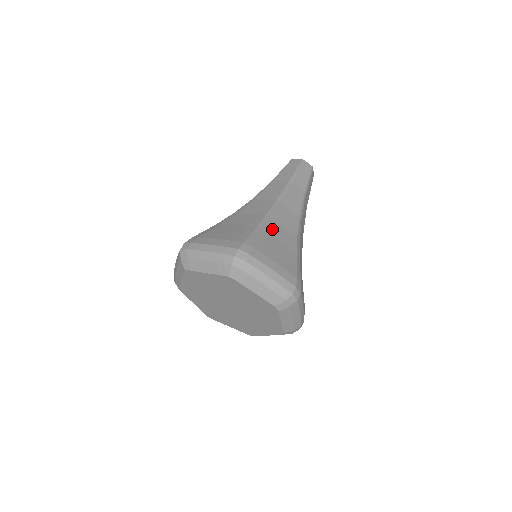
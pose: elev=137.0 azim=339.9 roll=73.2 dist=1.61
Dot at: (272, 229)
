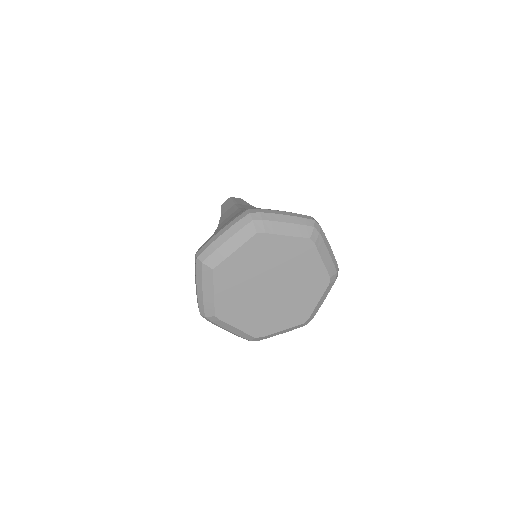
Dot at: occluded
